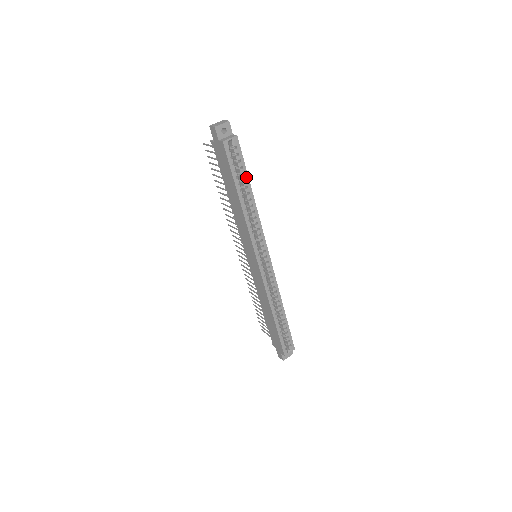
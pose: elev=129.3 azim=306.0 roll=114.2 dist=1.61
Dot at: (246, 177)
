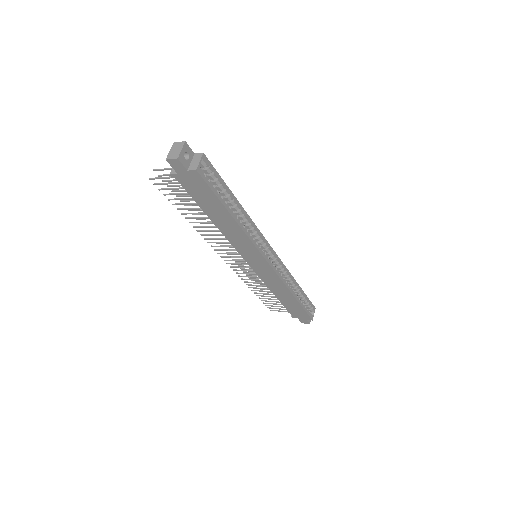
Dot at: (228, 190)
